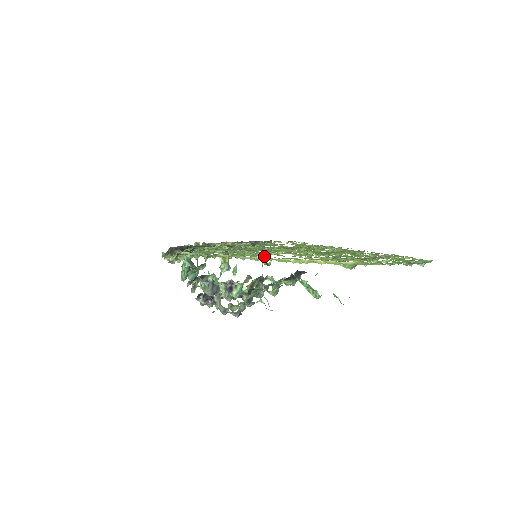
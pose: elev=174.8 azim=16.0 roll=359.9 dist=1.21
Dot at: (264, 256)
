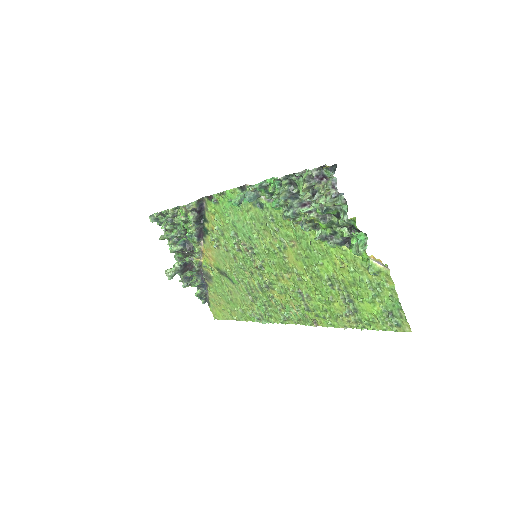
Dot at: (284, 247)
